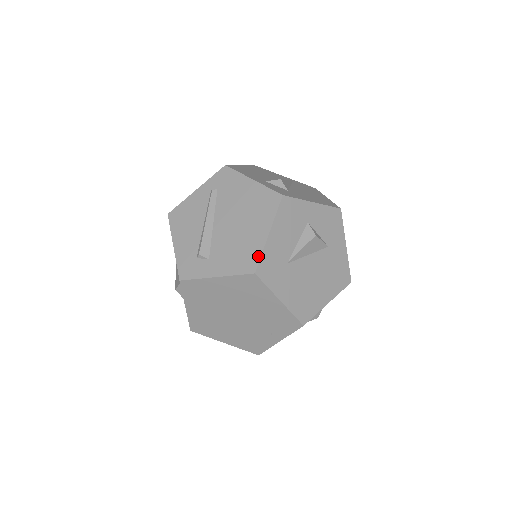
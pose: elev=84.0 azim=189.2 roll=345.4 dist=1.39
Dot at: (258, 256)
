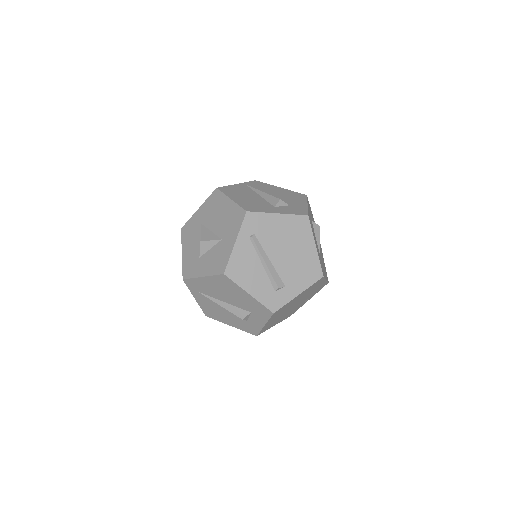
Dot at: (319, 265)
